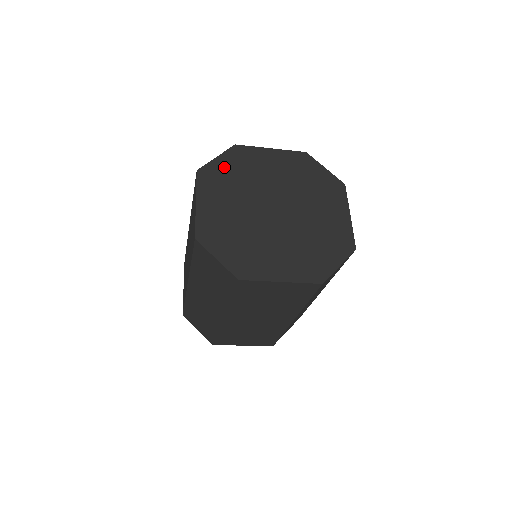
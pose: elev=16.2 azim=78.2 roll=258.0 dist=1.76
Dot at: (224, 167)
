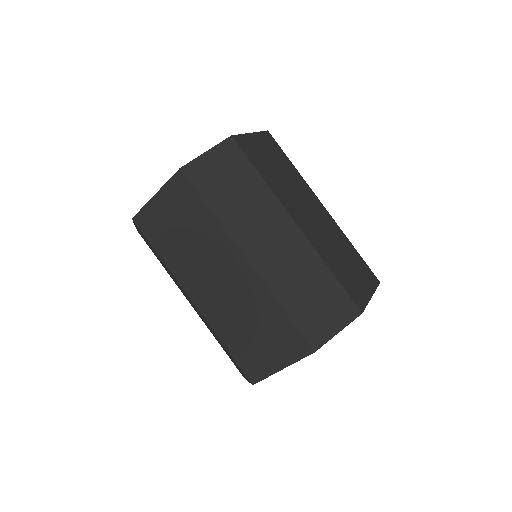
Dot at: occluded
